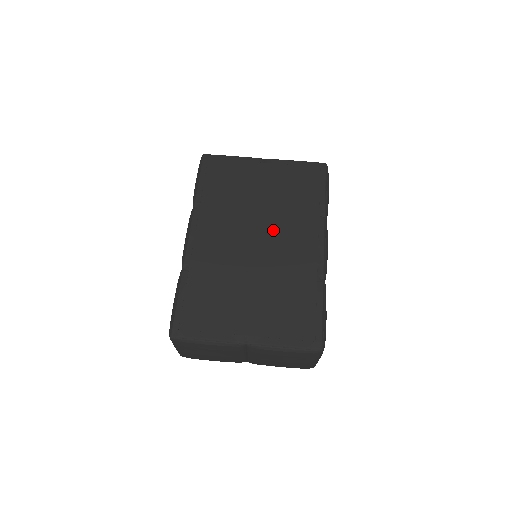
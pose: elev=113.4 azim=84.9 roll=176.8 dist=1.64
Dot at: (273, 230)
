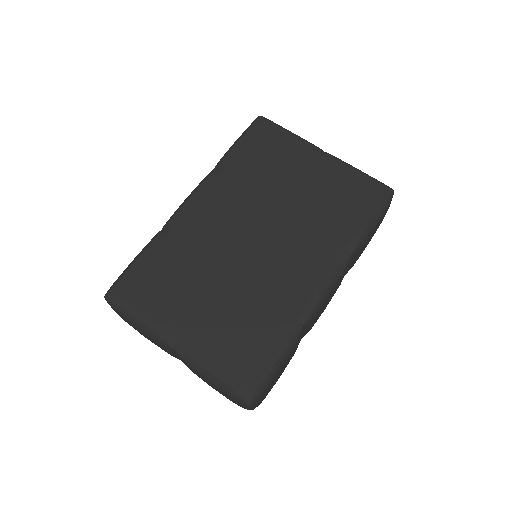
Dot at: (281, 237)
